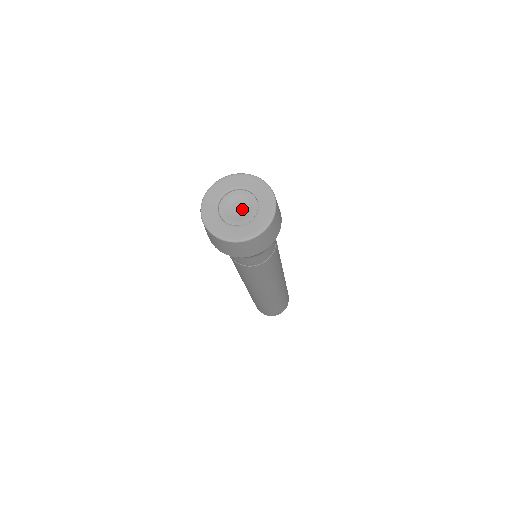
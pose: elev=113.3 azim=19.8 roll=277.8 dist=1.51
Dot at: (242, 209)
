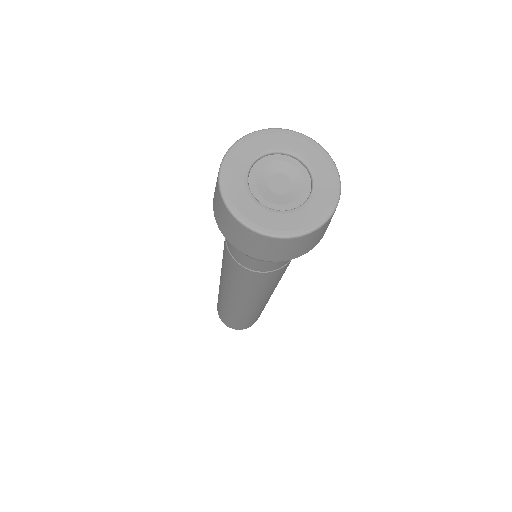
Dot at: (284, 187)
